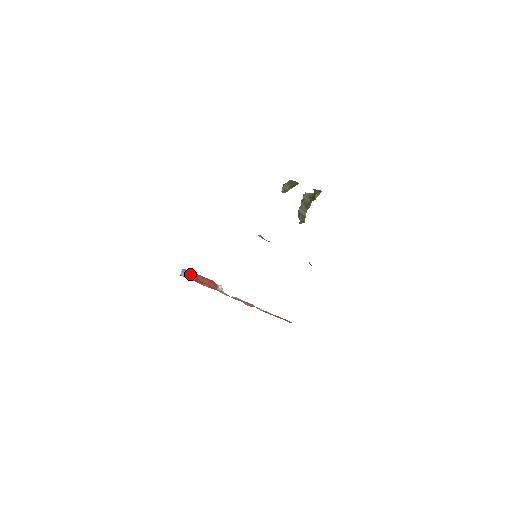
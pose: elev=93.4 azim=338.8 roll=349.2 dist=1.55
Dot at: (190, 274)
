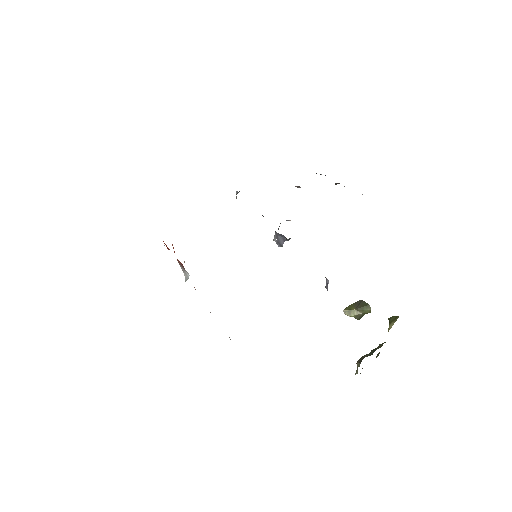
Dot at: occluded
